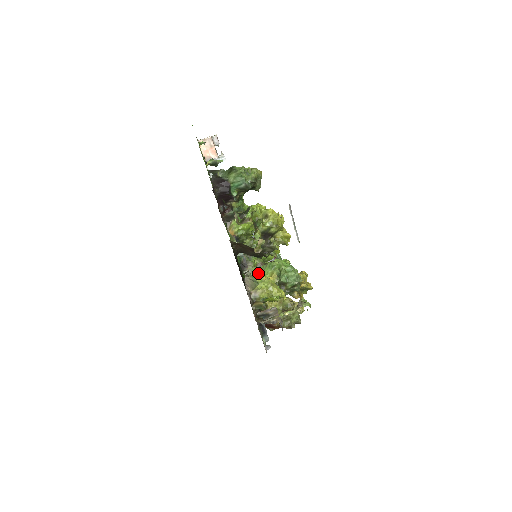
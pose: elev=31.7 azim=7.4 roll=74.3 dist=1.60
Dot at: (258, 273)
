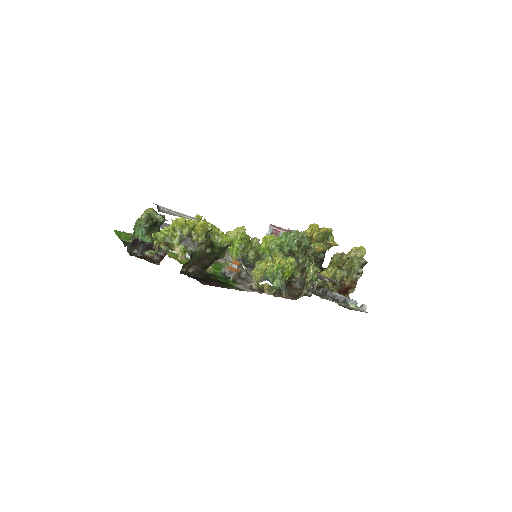
Dot at: occluded
